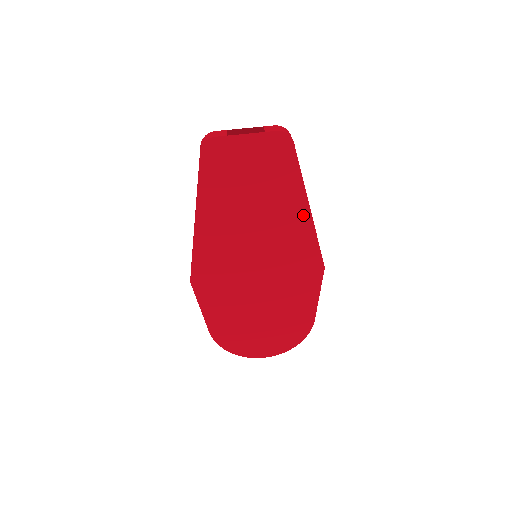
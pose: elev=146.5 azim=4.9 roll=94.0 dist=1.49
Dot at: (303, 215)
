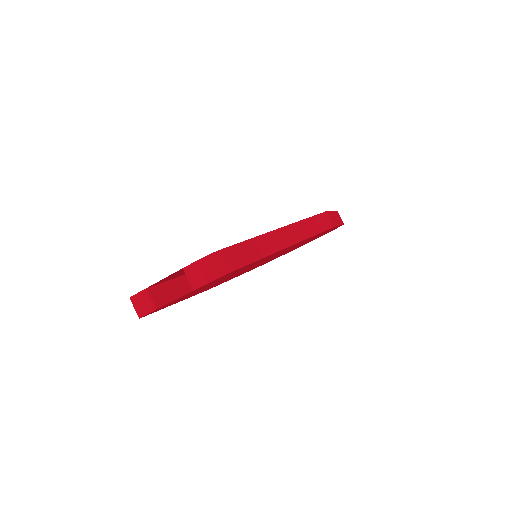
Dot at: (286, 248)
